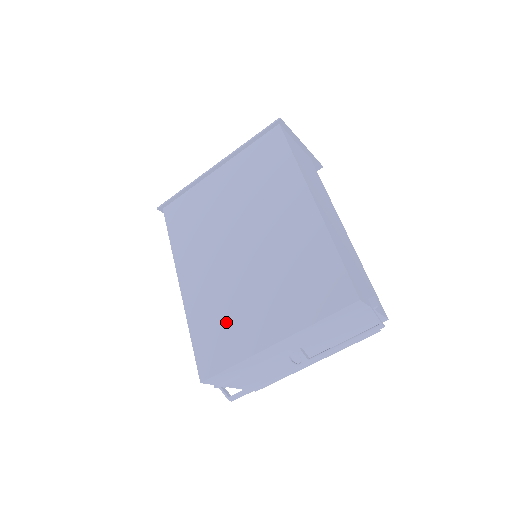
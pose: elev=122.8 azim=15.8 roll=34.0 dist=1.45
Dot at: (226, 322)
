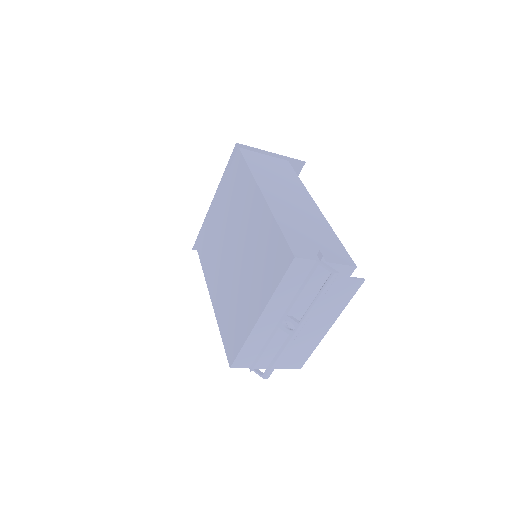
Dot at: (235, 314)
